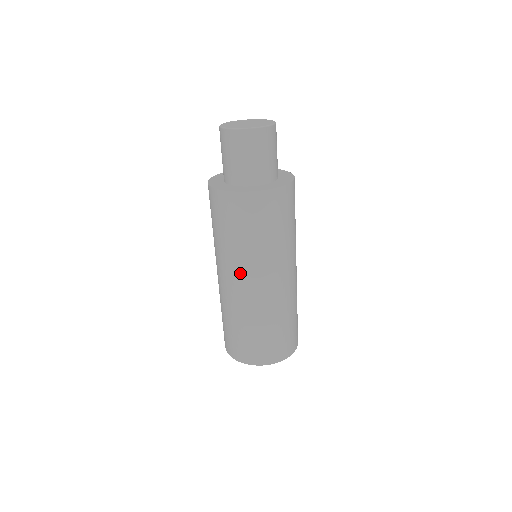
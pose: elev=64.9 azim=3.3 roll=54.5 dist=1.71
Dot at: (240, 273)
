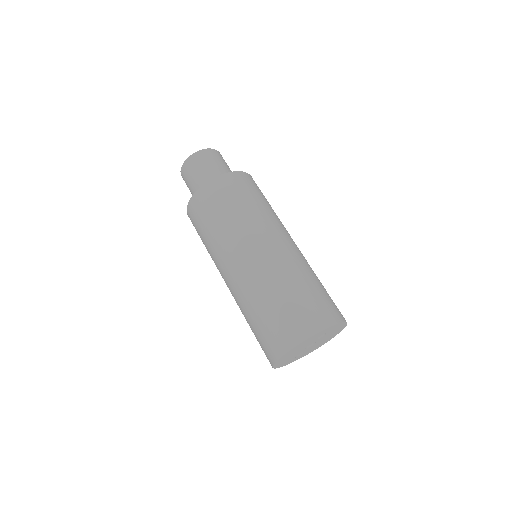
Dot at: (239, 247)
